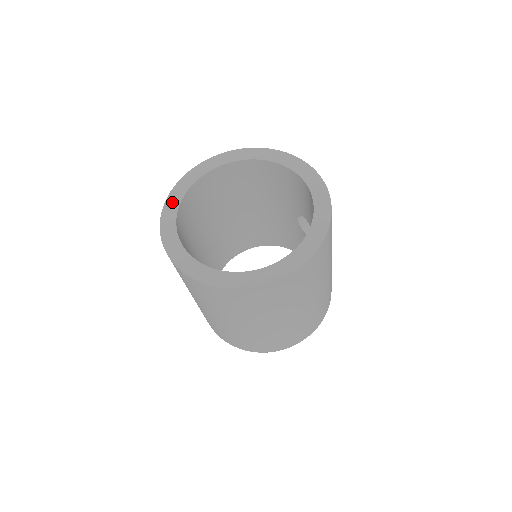
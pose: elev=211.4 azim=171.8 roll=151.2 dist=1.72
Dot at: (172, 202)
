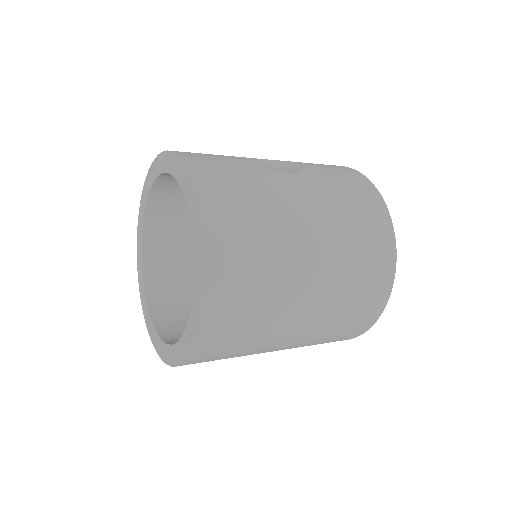
Dot at: (141, 288)
